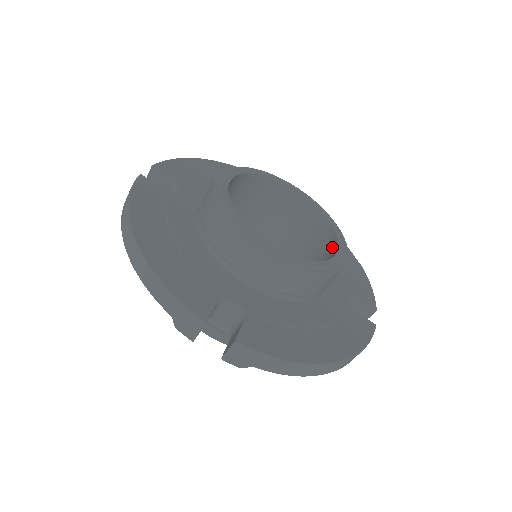
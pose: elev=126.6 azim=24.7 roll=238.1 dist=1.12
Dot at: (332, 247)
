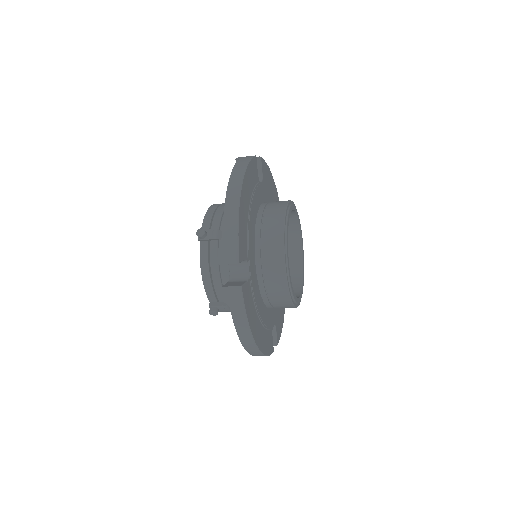
Dot at: (295, 293)
